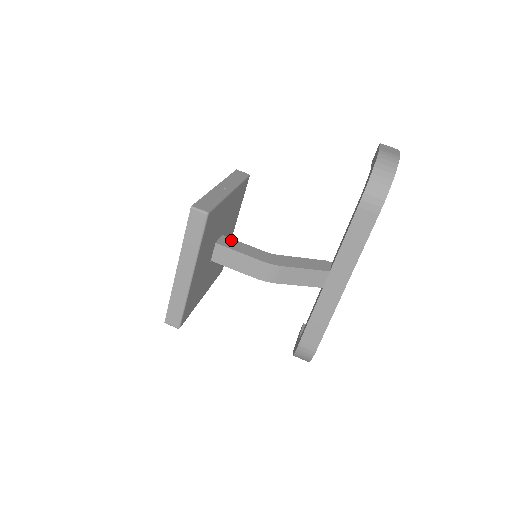
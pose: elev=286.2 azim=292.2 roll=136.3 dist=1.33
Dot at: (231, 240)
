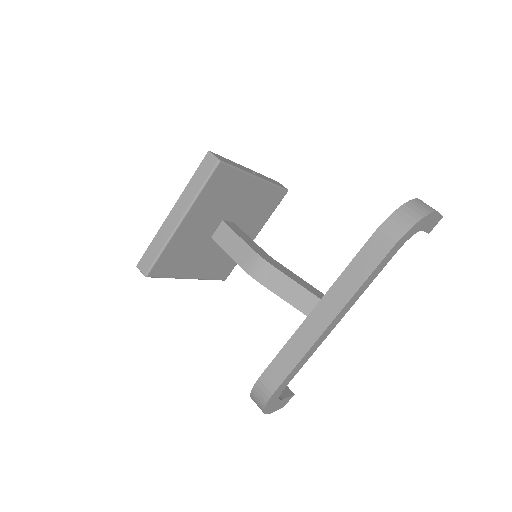
Dot at: (239, 229)
